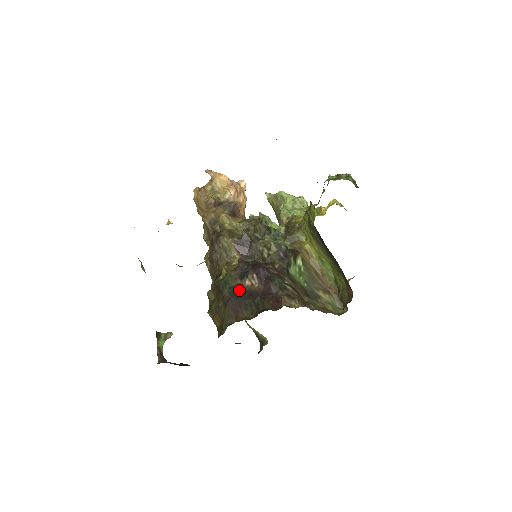
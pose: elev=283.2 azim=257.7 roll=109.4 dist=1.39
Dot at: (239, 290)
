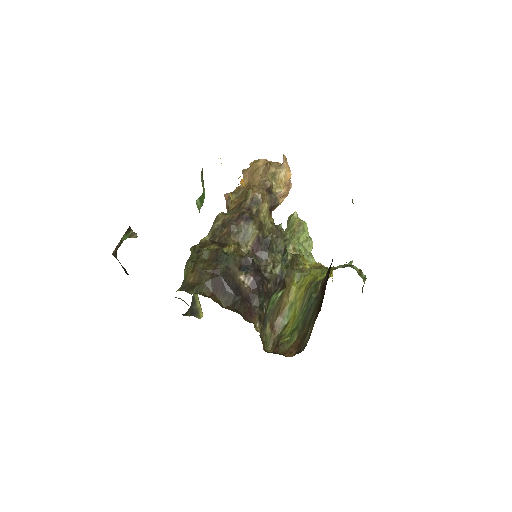
Dot at: (232, 276)
